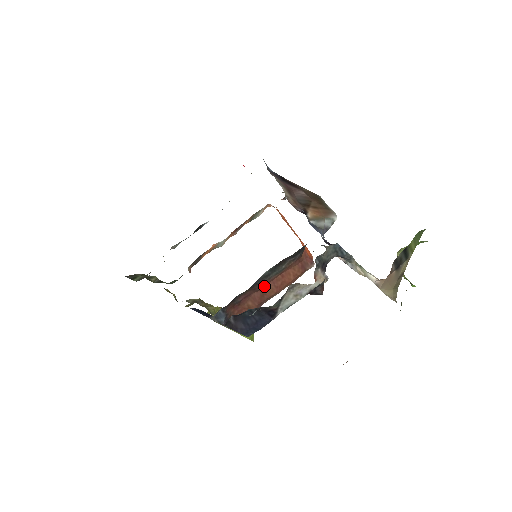
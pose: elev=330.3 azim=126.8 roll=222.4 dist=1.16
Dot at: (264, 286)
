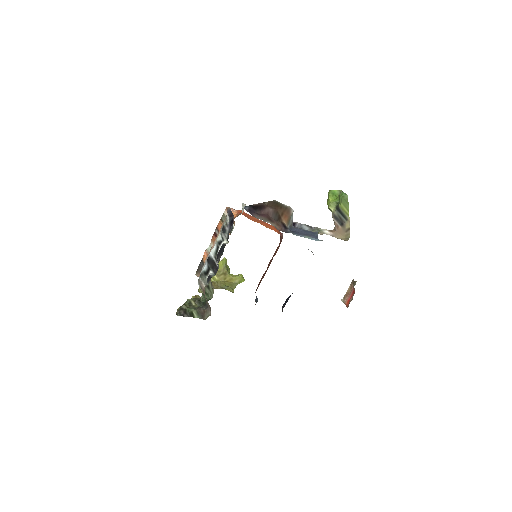
Dot at: (267, 267)
